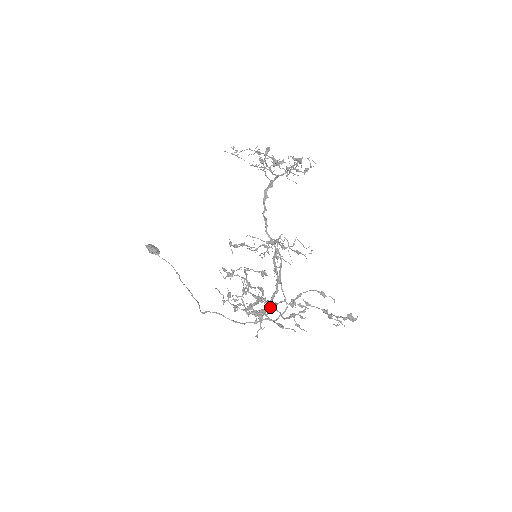
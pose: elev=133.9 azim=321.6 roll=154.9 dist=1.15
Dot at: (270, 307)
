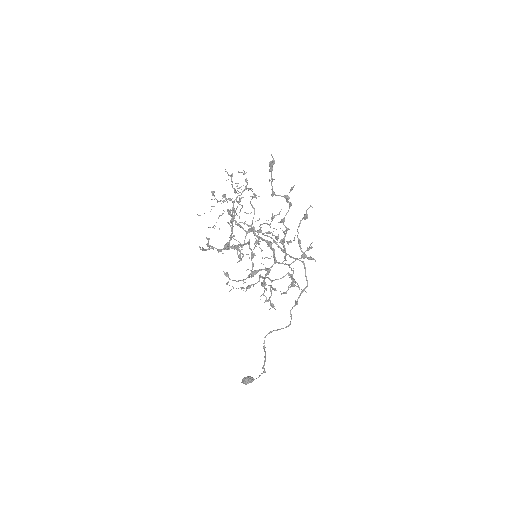
Dot at: (248, 242)
